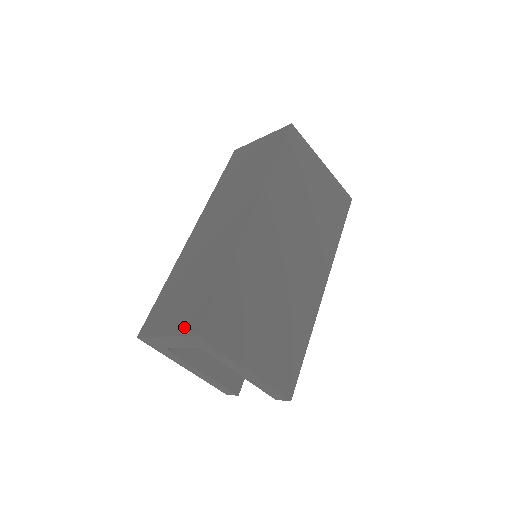
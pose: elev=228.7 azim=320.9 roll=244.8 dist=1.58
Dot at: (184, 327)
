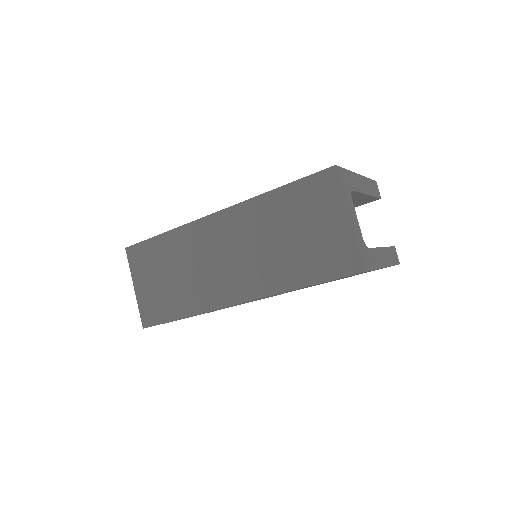
Dot at: (143, 307)
